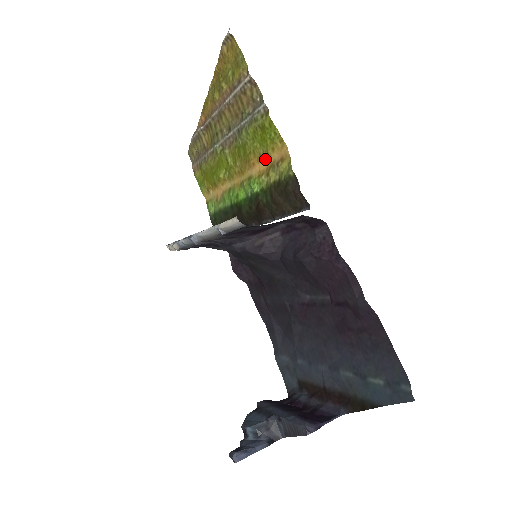
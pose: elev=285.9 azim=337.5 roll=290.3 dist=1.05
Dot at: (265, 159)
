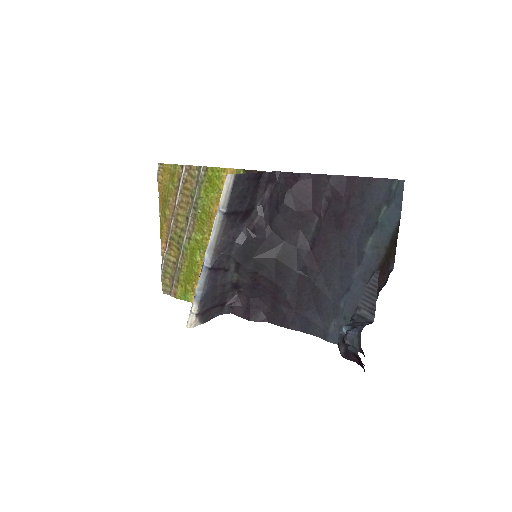
Dot at: occluded
